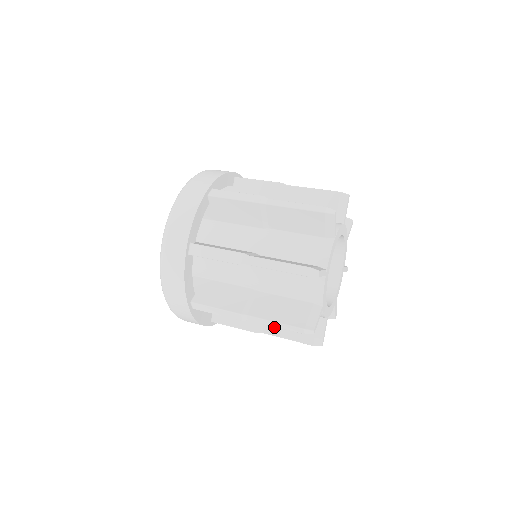
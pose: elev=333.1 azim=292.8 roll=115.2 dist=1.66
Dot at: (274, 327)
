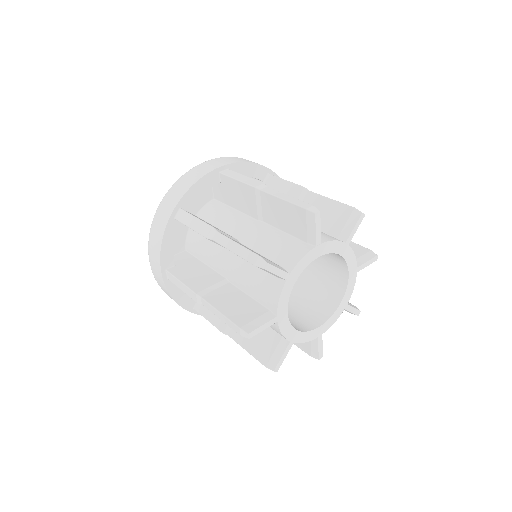
Dot at: occluded
